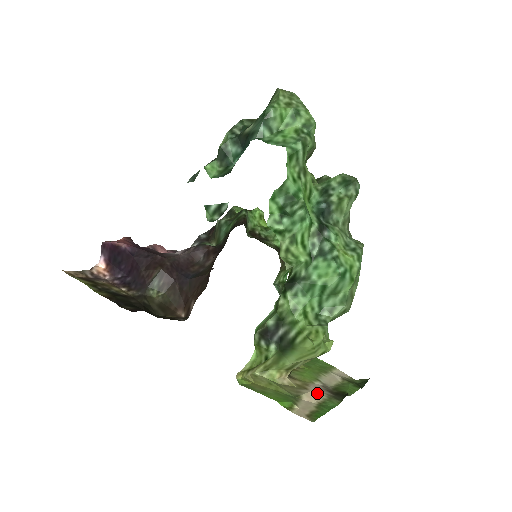
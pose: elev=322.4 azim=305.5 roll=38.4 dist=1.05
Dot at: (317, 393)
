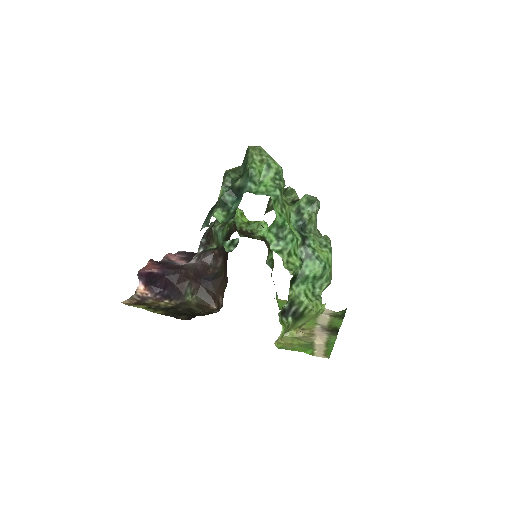
Dot at: (321, 335)
